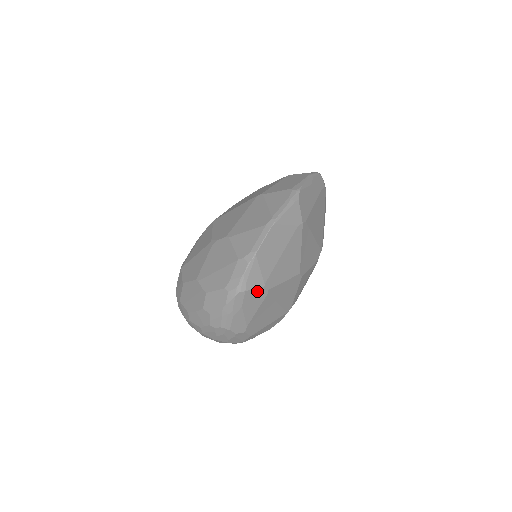
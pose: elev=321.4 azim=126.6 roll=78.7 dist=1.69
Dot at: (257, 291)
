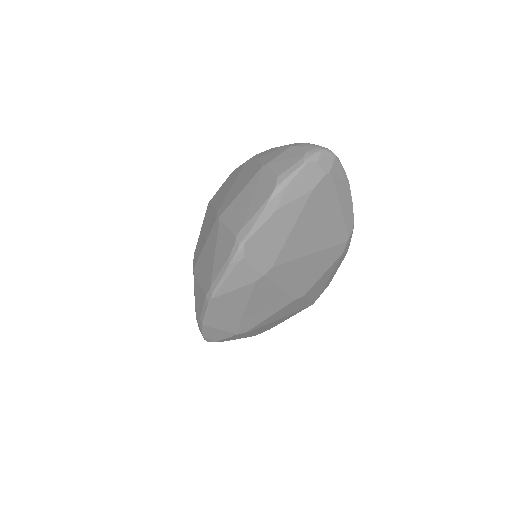
Dot at: (231, 336)
